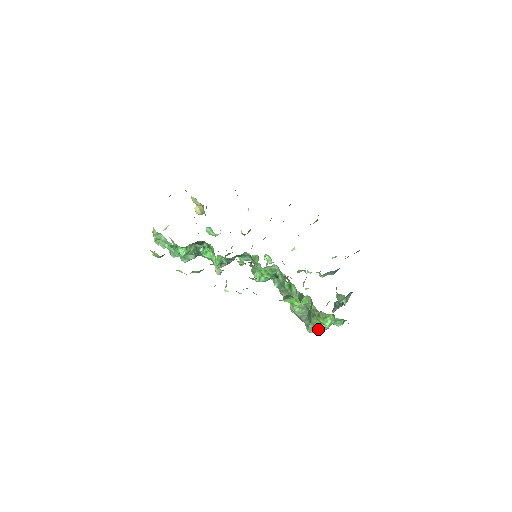
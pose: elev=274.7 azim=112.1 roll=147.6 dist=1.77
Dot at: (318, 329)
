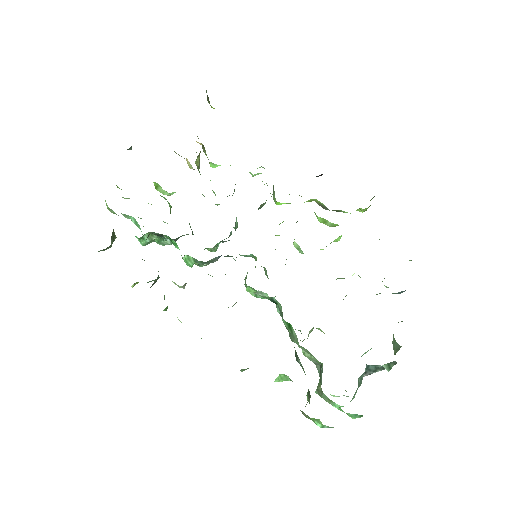
Dot at: occluded
